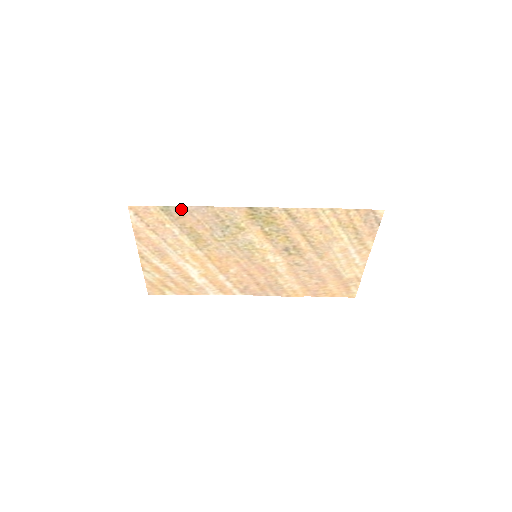
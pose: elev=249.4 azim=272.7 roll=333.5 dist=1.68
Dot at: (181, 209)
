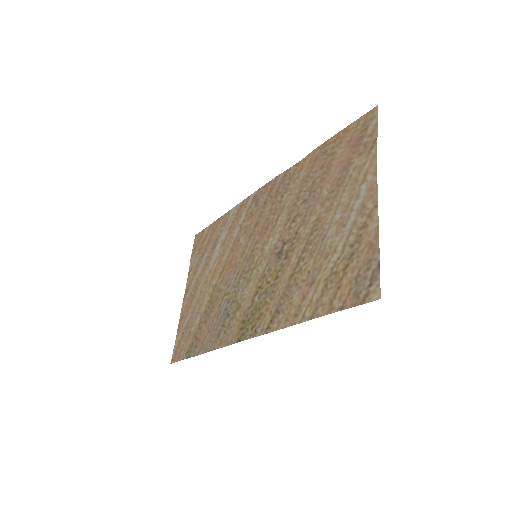
Dot at: (196, 352)
